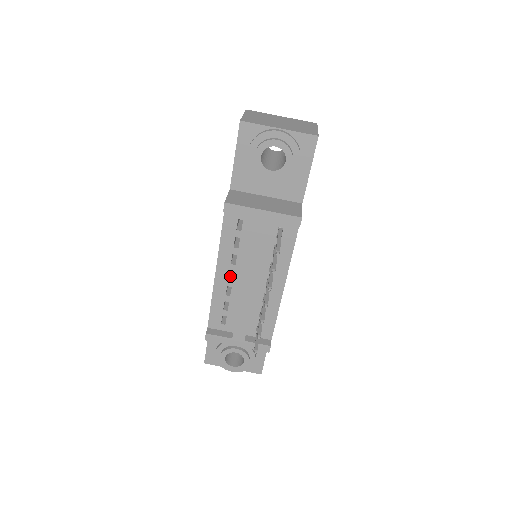
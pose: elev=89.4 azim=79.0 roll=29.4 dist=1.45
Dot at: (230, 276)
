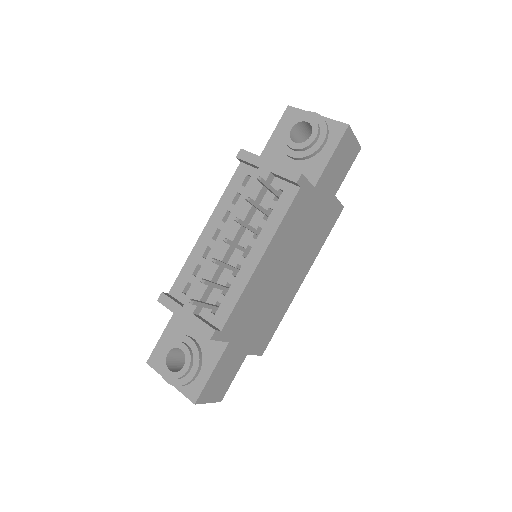
Dot at: occluded
